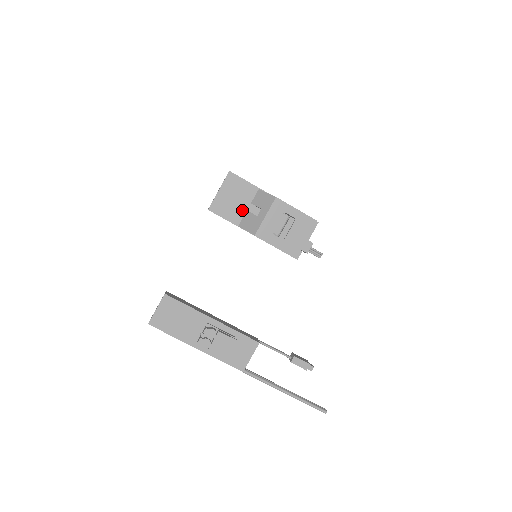
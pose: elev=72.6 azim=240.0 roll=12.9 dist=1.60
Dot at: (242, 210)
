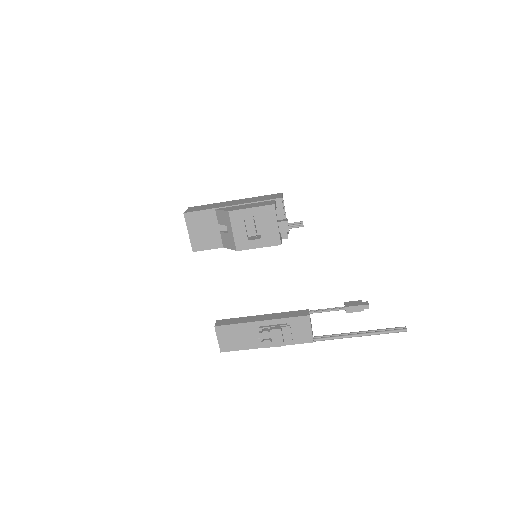
Dot at: (216, 234)
